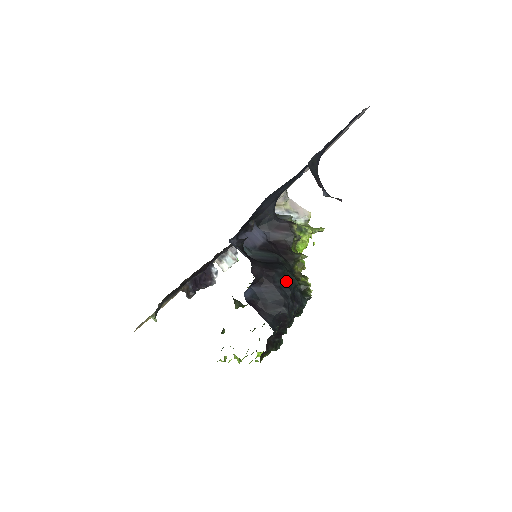
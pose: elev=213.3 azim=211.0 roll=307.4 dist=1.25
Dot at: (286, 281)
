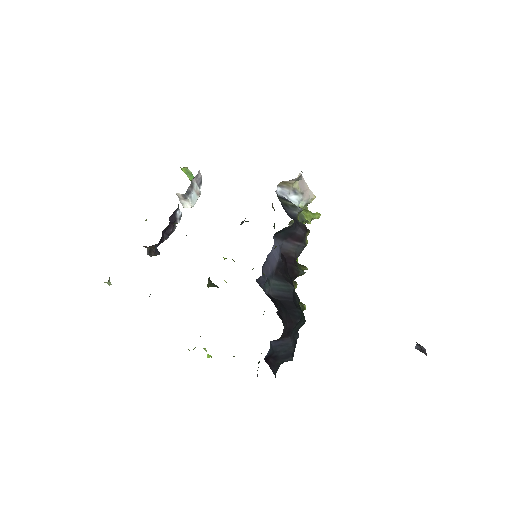
Dot at: (299, 327)
